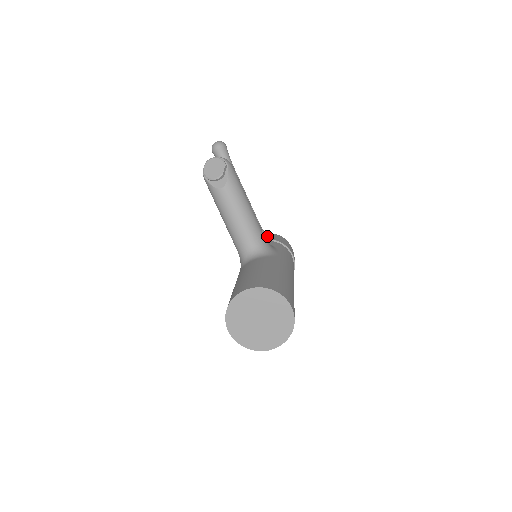
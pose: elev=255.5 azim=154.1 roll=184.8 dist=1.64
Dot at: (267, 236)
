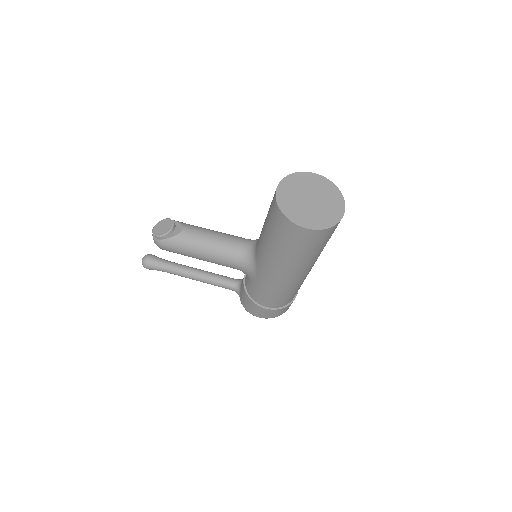
Dot at: occluded
